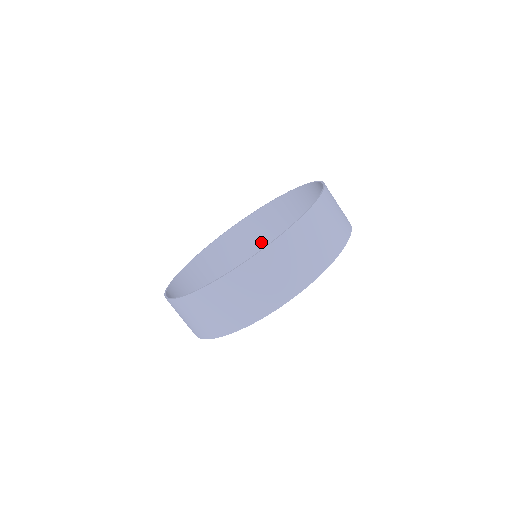
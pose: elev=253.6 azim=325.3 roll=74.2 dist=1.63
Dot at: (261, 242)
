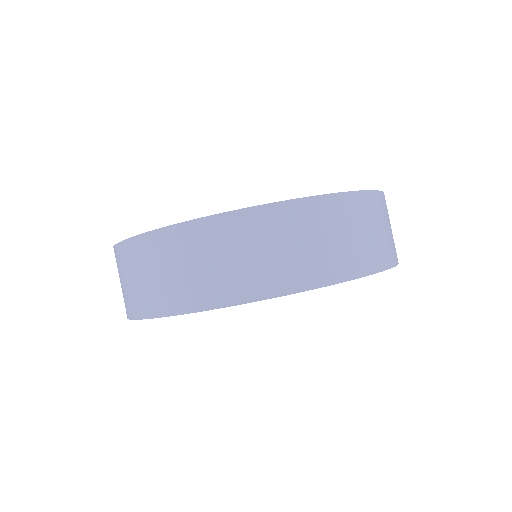
Dot at: occluded
